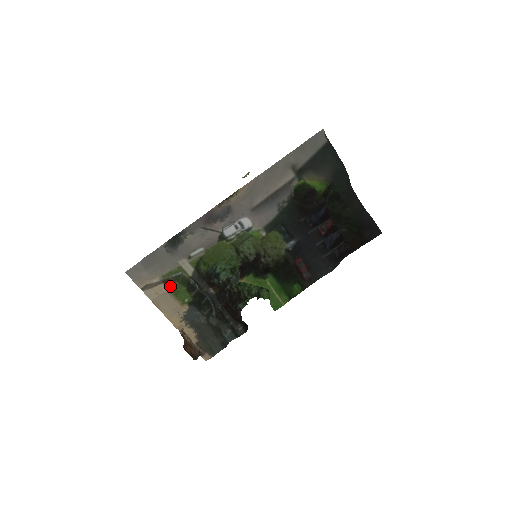
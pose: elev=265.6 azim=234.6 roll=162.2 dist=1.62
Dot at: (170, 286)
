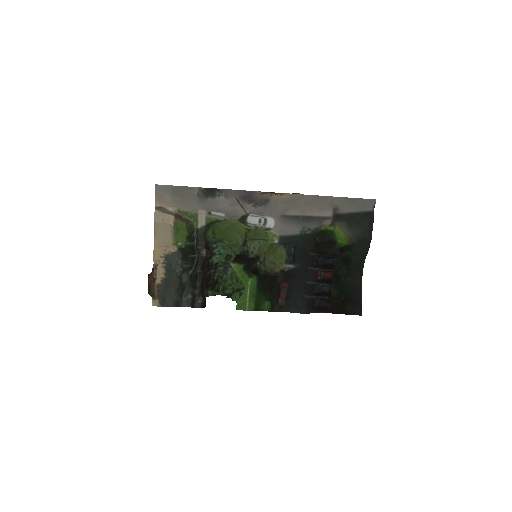
Dot at: (177, 222)
